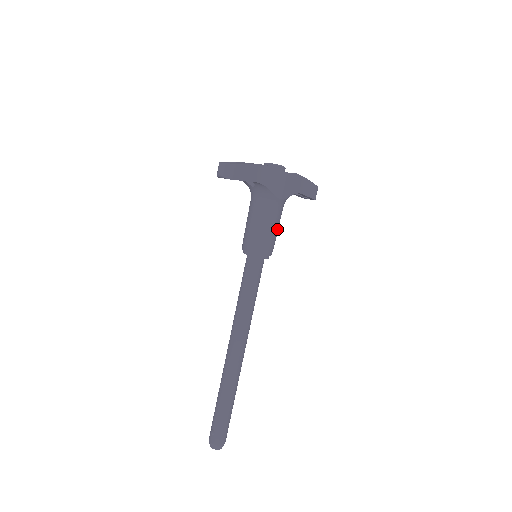
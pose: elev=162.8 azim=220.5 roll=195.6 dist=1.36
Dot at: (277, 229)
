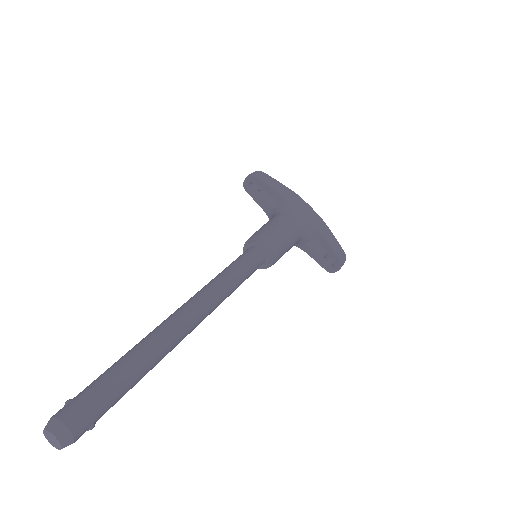
Dot at: (287, 238)
